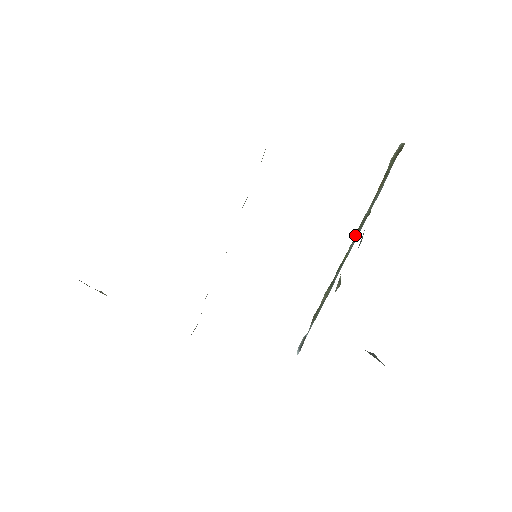
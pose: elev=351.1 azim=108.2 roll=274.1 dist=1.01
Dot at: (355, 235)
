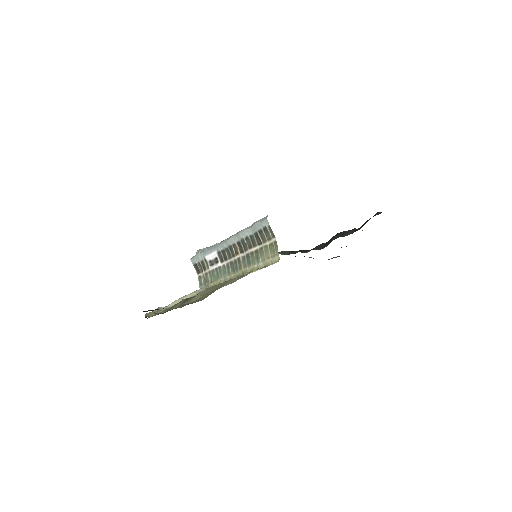
Dot at: occluded
